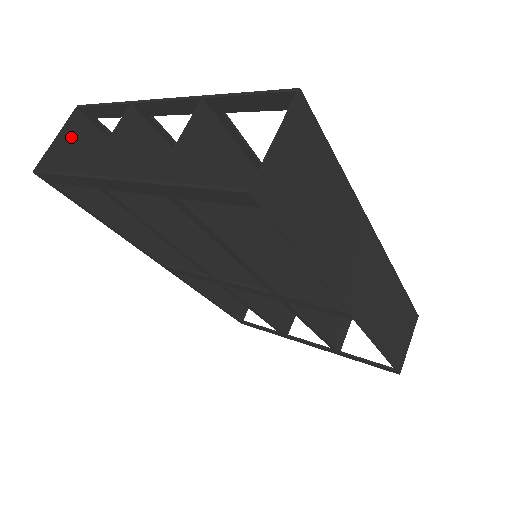
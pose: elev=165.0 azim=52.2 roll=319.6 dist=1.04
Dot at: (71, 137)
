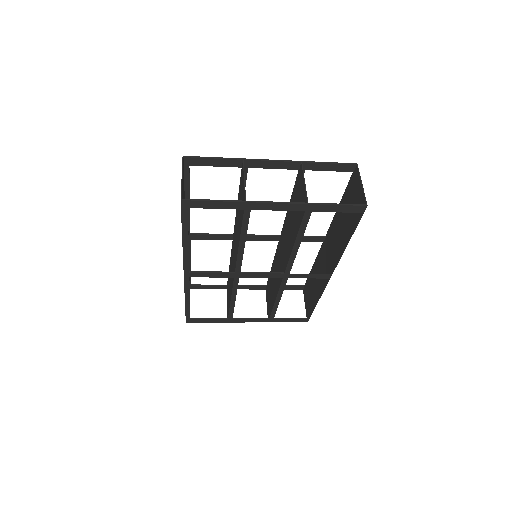
Dot at: occluded
